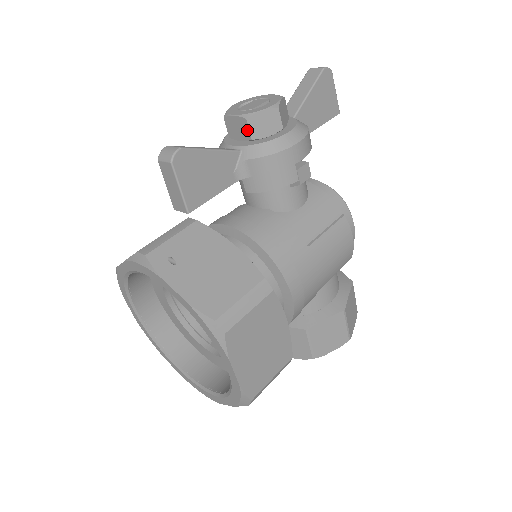
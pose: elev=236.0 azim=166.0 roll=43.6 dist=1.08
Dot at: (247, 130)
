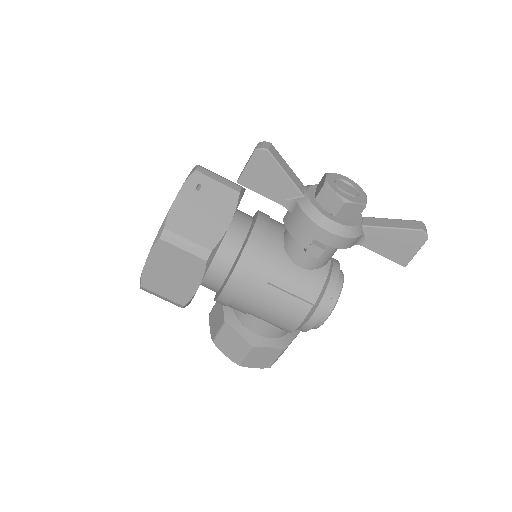
Dot at: (319, 191)
